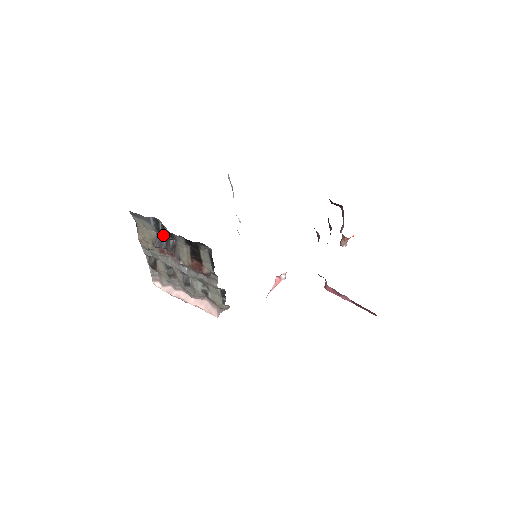
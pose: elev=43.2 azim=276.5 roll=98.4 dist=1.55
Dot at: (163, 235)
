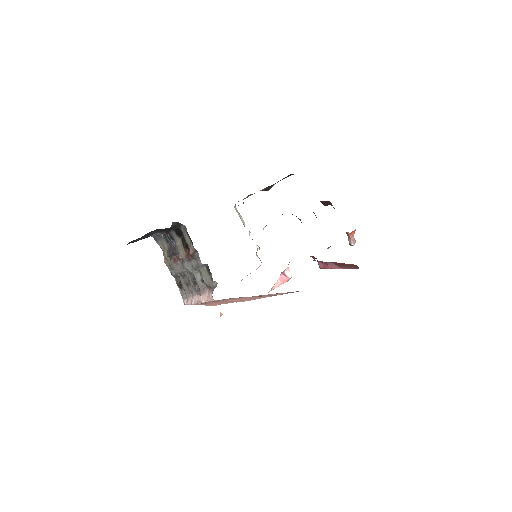
Dot at: (171, 244)
